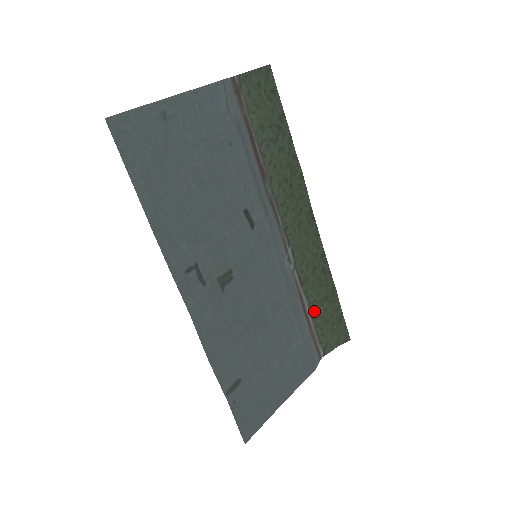
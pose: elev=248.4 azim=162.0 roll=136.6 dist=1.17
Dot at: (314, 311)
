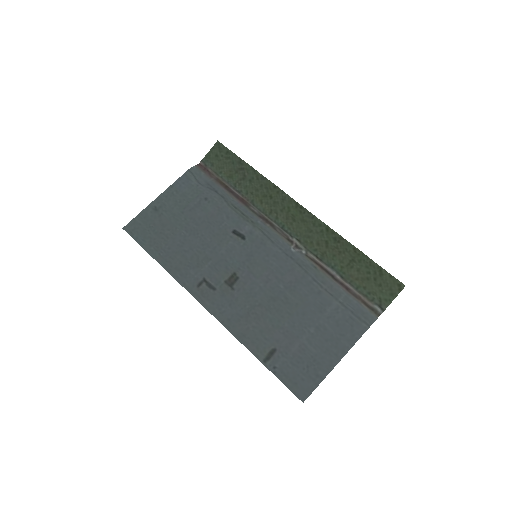
Dot at: (347, 276)
